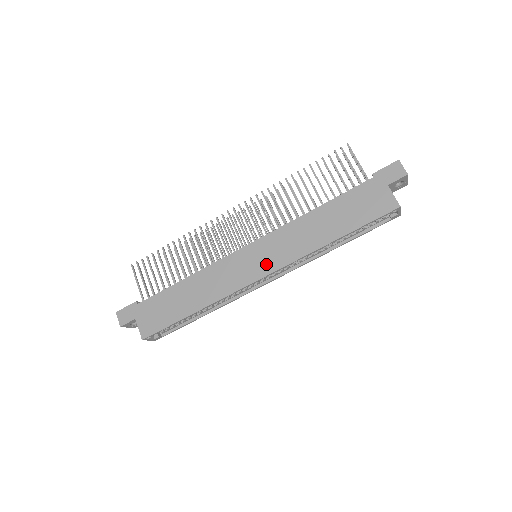
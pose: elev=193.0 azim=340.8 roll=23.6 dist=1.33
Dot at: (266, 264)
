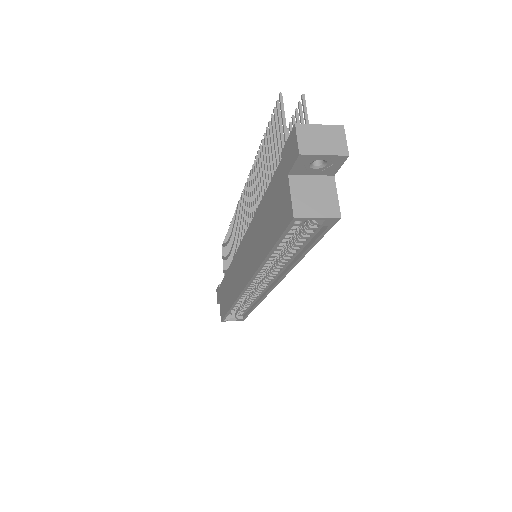
Dot at: (244, 273)
